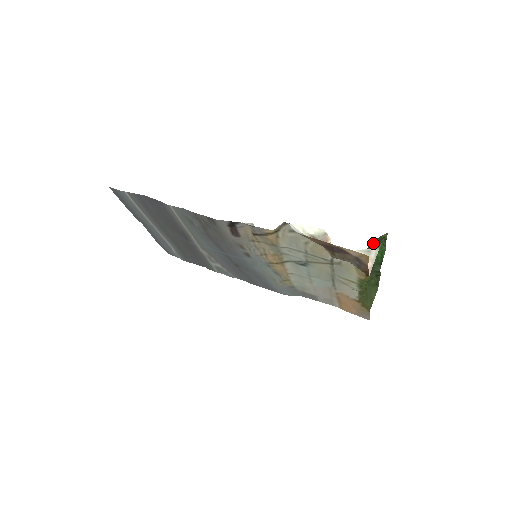
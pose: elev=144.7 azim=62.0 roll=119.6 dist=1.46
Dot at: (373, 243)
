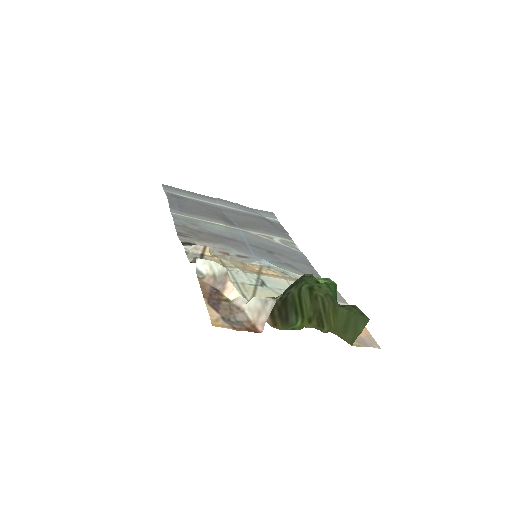
Dot at: (299, 282)
